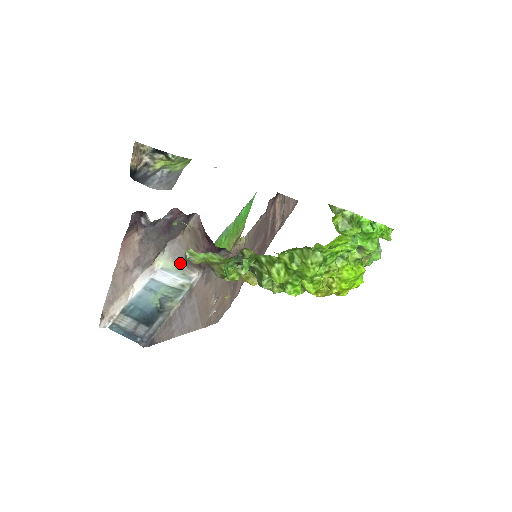
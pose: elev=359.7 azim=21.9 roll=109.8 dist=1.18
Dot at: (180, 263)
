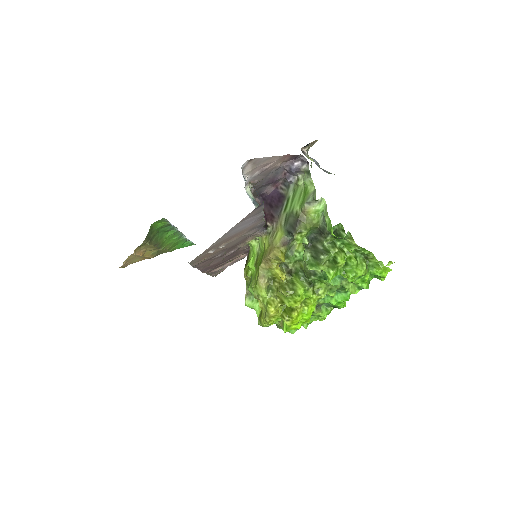
Dot at: occluded
